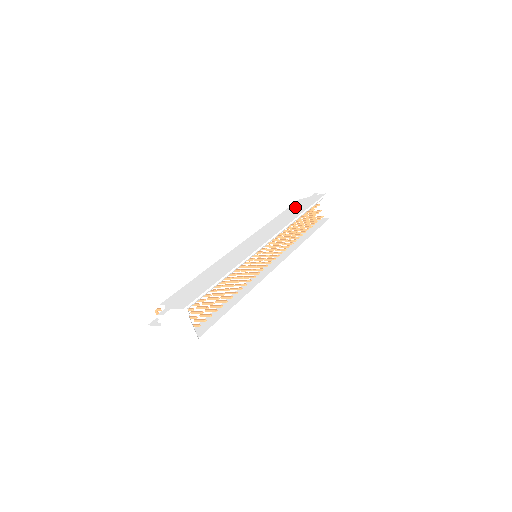
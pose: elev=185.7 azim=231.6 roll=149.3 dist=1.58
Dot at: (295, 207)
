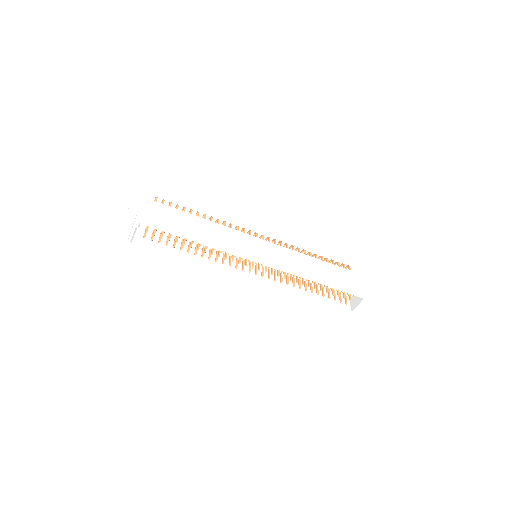
Dot at: (338, 273)
